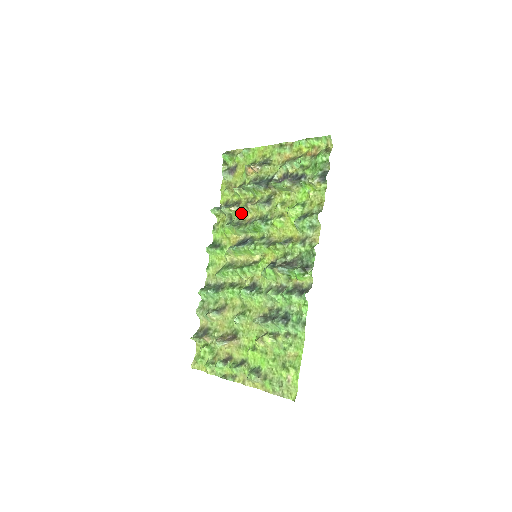
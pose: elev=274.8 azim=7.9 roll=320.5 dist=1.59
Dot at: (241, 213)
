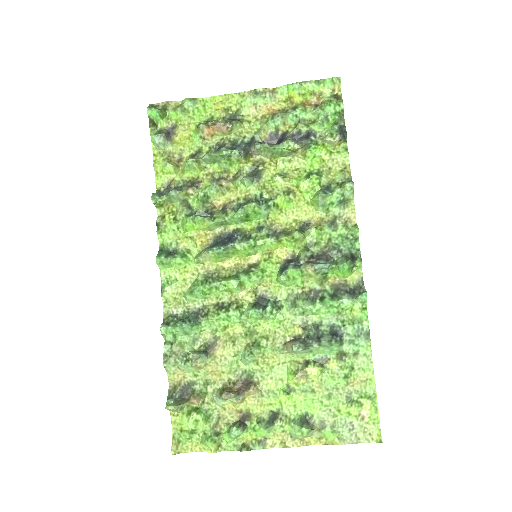
Dot at: (207, 196)
